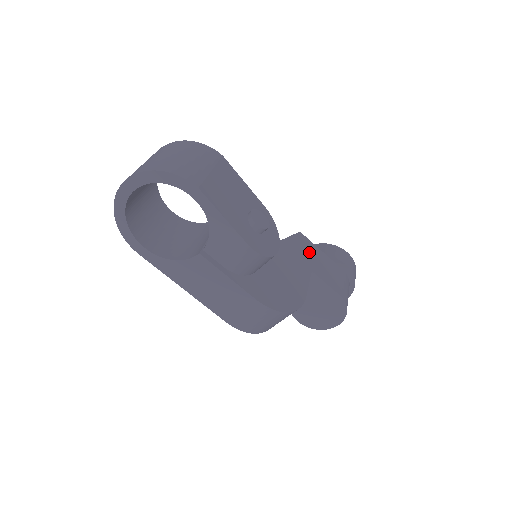
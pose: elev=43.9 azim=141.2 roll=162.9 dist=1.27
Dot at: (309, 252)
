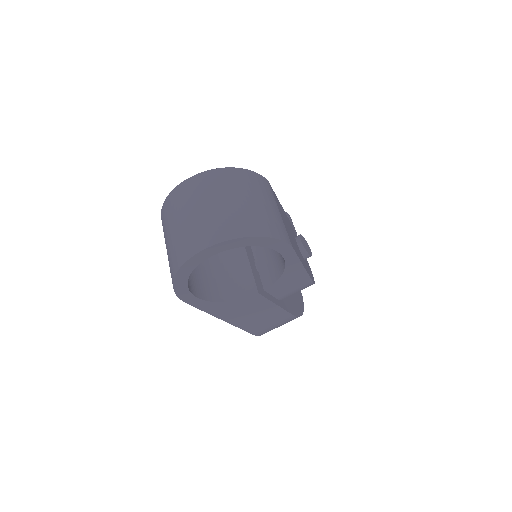
Dot at: occluded
